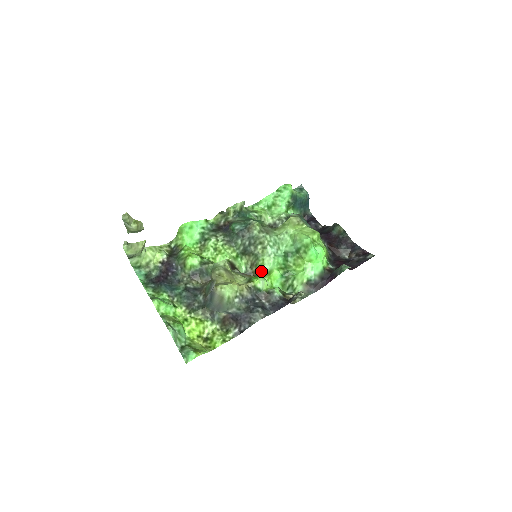
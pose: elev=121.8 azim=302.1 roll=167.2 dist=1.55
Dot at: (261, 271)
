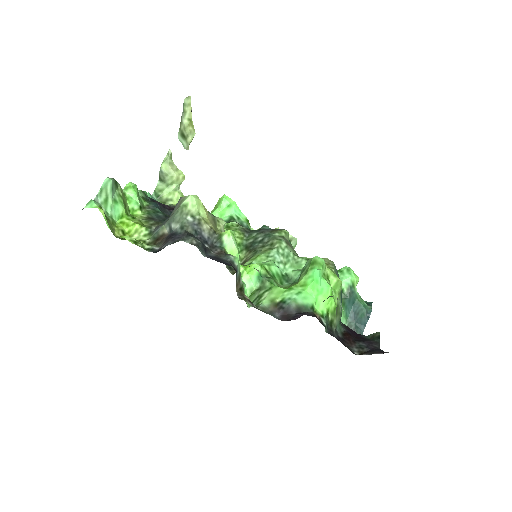
Dot at: (245, 264)
